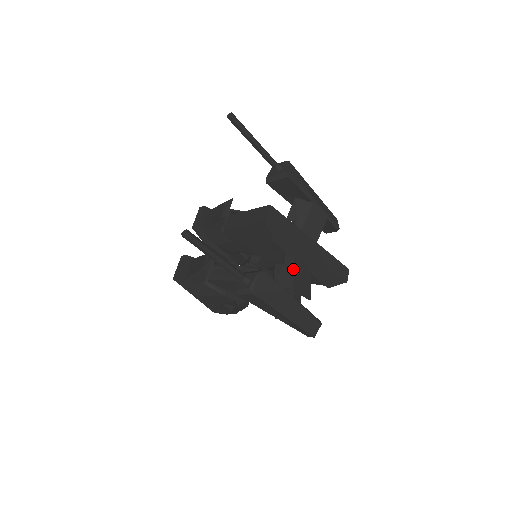
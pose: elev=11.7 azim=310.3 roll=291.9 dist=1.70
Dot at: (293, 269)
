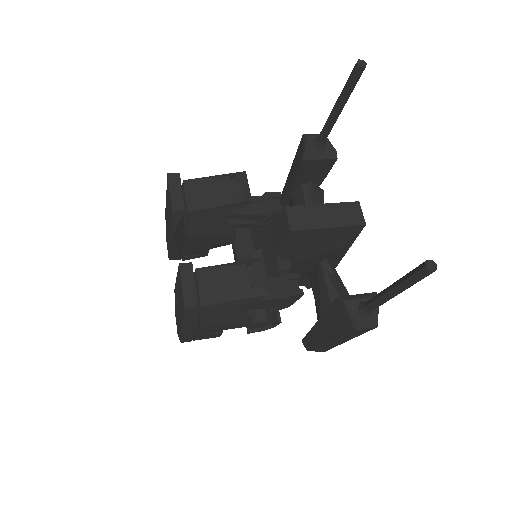
Dot at: occluded
